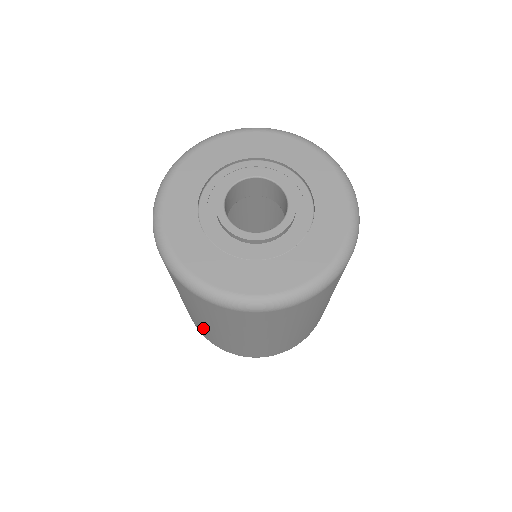
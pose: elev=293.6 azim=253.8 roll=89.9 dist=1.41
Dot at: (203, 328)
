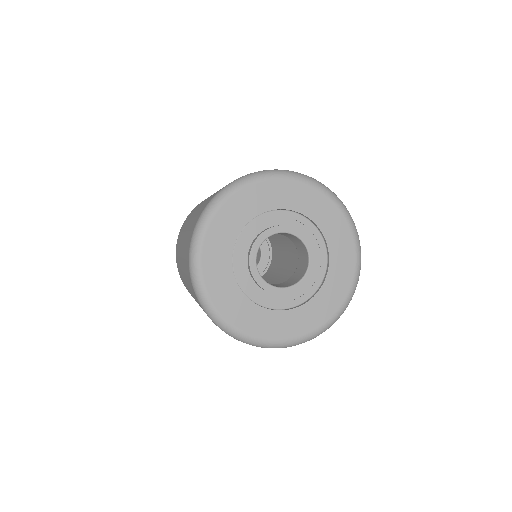
Dot at: occluded
